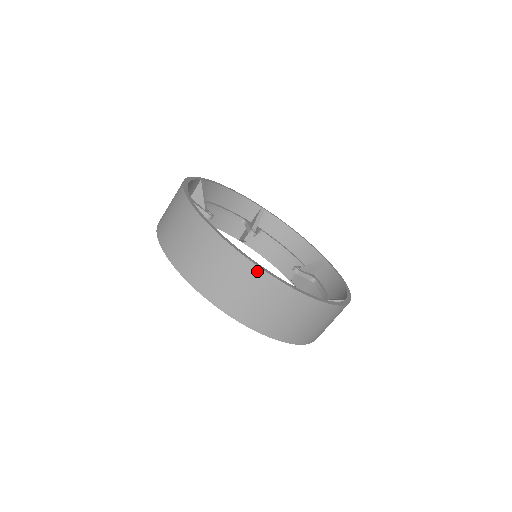
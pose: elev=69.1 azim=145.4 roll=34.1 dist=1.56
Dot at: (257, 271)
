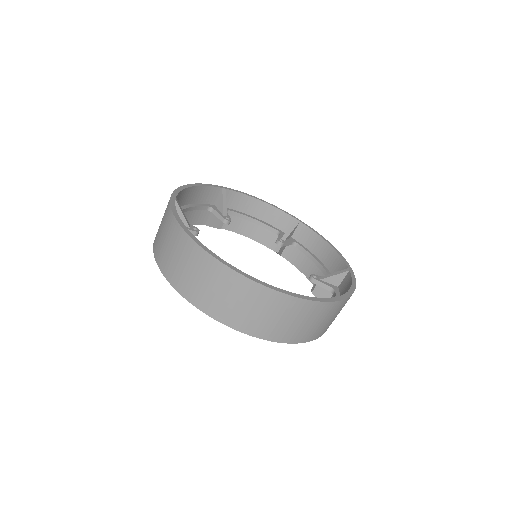
Dot at: (197, 249)
